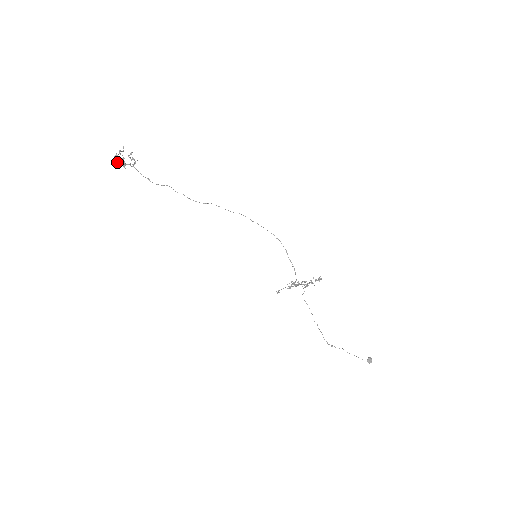
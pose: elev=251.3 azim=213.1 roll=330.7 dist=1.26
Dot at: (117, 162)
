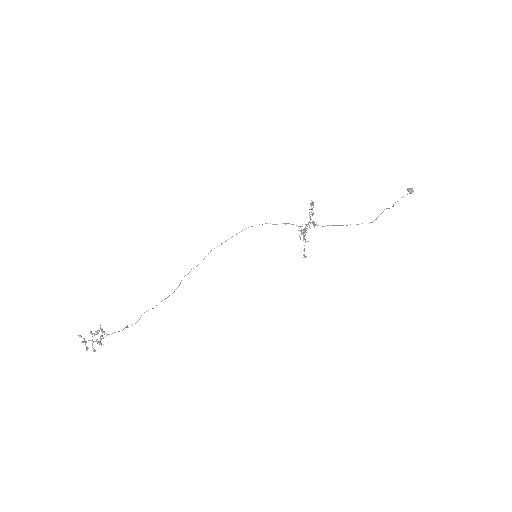
Dot at: (93, 350)
